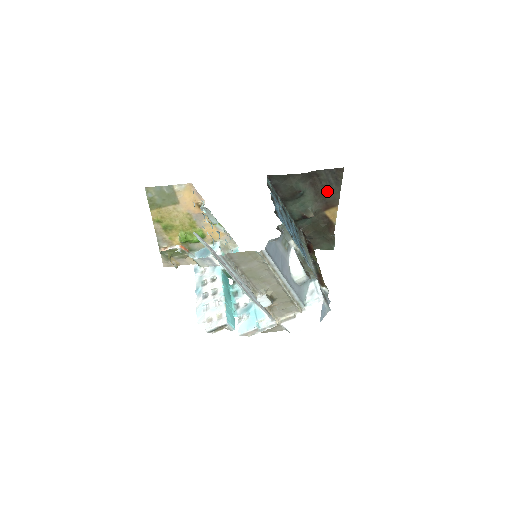
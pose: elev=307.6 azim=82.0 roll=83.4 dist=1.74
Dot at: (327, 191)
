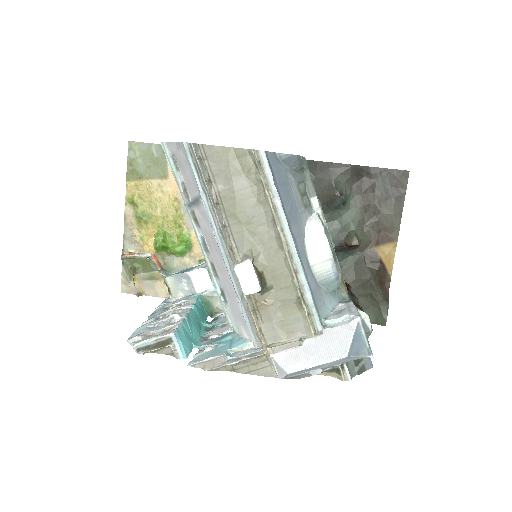
Dot at: (382, 209)
